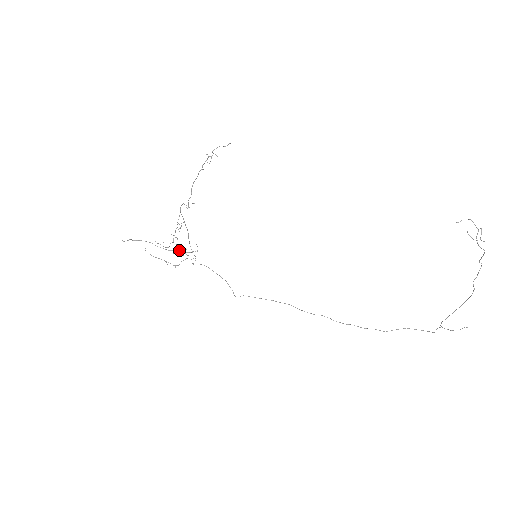
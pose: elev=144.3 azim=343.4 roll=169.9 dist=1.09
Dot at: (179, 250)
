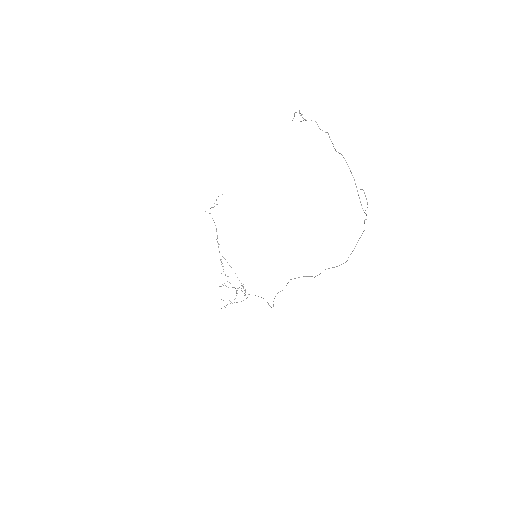
Dot at: occluded
